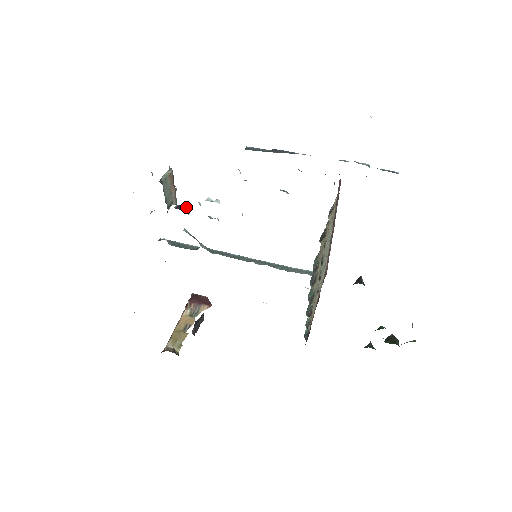
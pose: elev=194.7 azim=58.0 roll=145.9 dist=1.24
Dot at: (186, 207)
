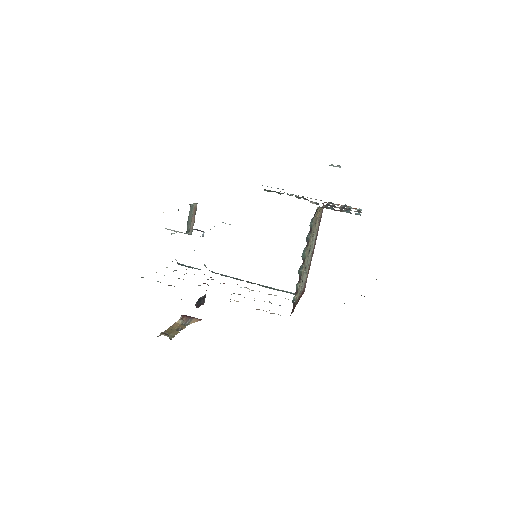
Dot at: (202, 231)
